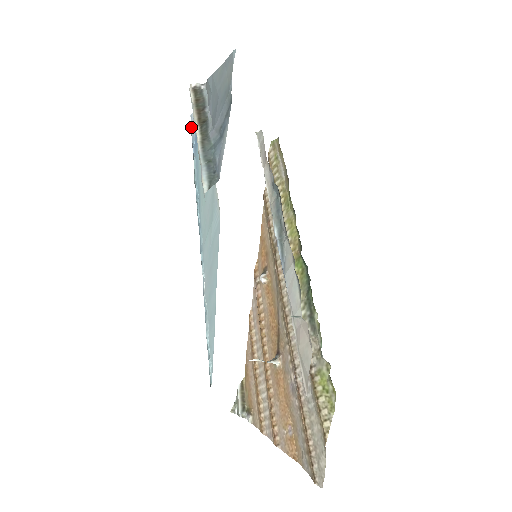
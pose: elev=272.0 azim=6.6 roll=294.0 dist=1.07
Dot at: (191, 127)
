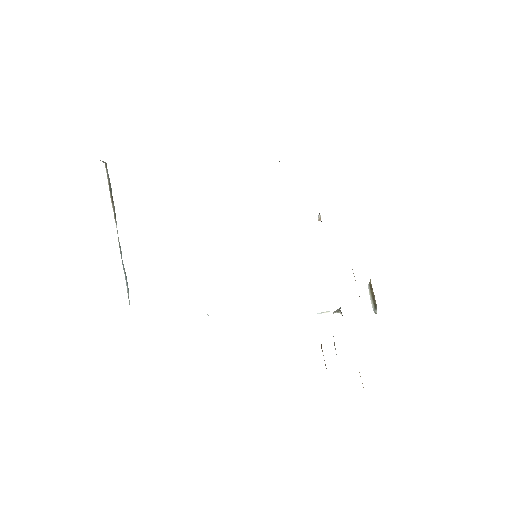
Dot at: occluded
